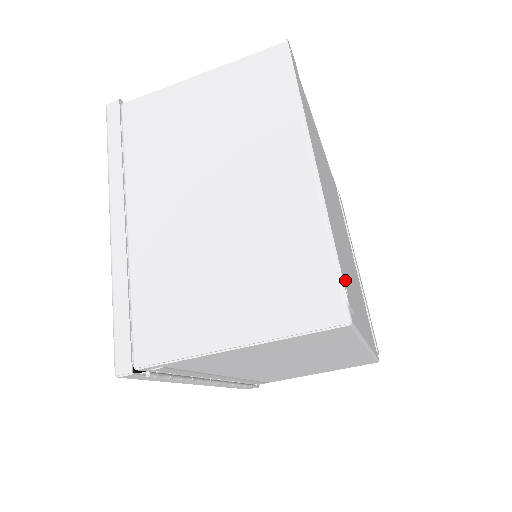
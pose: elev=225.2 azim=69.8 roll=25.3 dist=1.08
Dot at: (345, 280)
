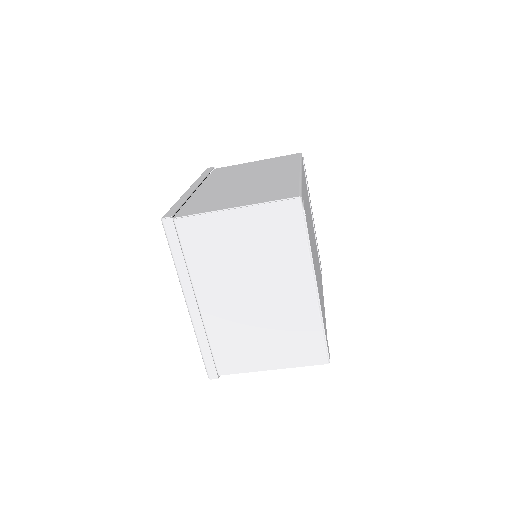
Dot at: occluded
